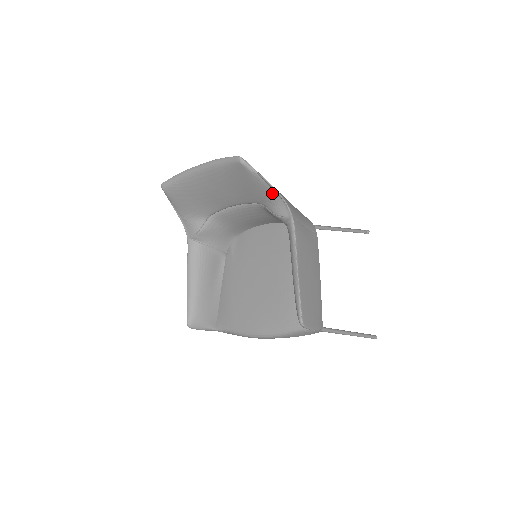
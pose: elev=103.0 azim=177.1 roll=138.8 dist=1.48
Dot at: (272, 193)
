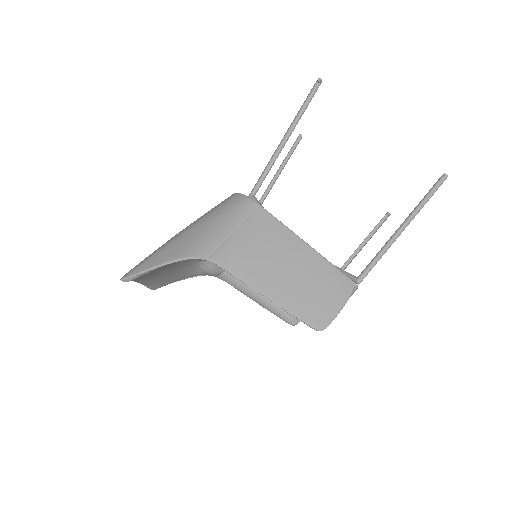
Dot at: occluded
